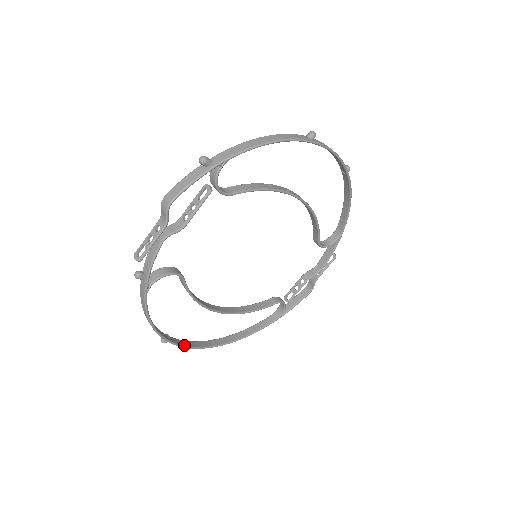
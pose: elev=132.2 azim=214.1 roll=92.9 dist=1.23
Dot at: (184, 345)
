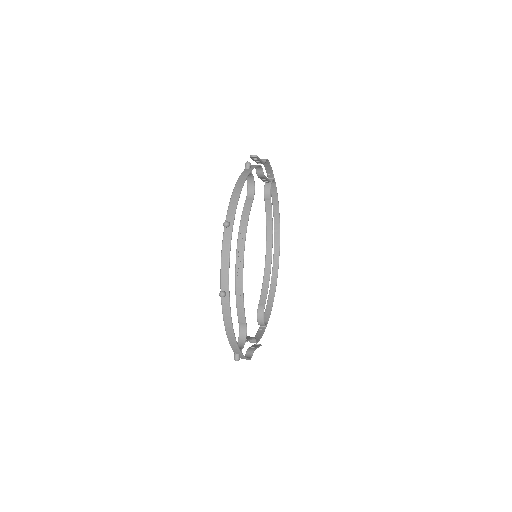
Dot at: (230, 247)
